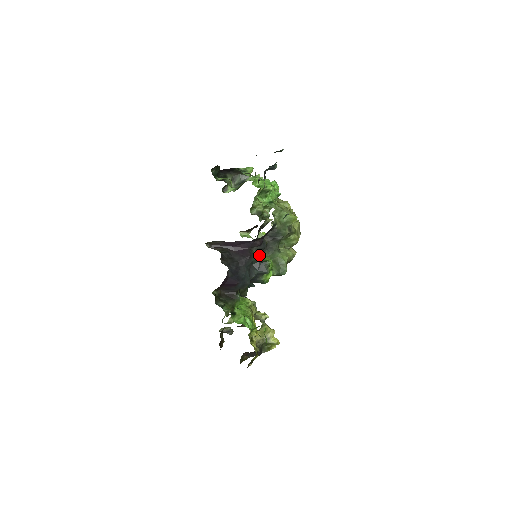
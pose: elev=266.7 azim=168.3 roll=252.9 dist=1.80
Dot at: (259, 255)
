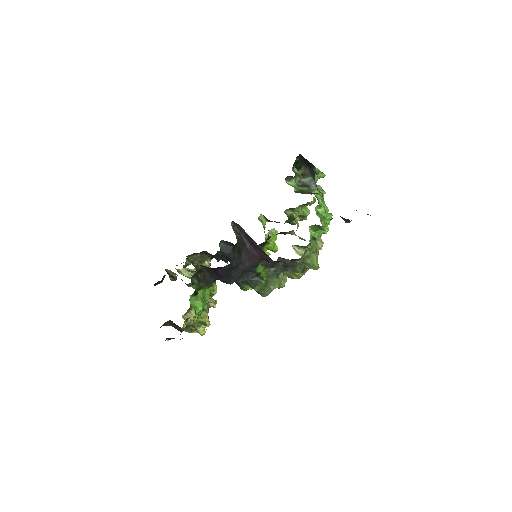
Dot at: (262, 268)
